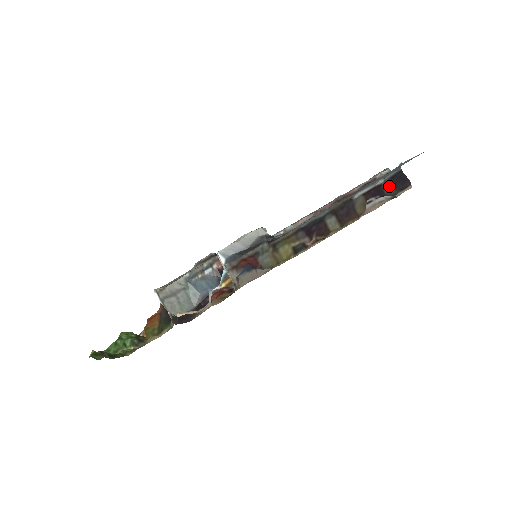
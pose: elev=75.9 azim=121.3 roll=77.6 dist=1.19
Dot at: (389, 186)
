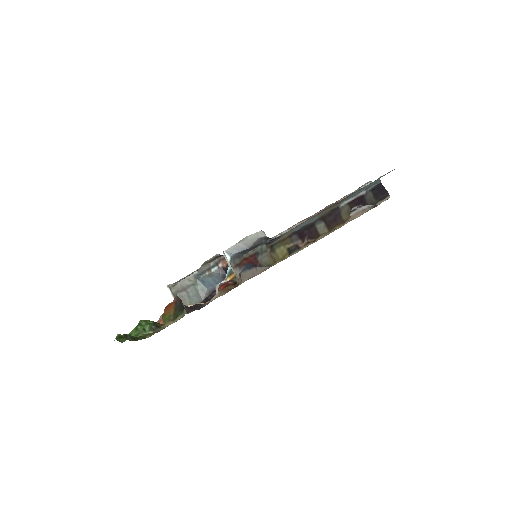
Dot at: (370, 196)
